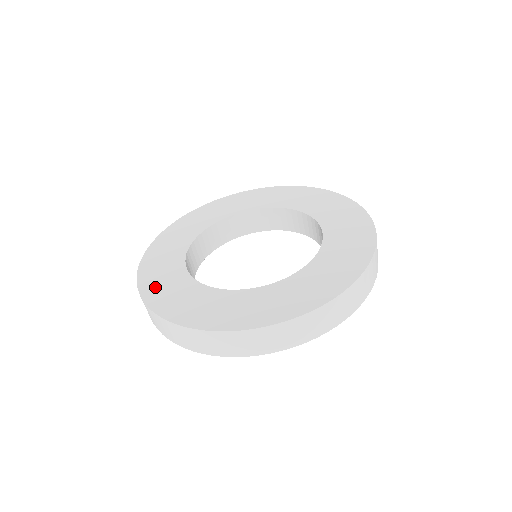
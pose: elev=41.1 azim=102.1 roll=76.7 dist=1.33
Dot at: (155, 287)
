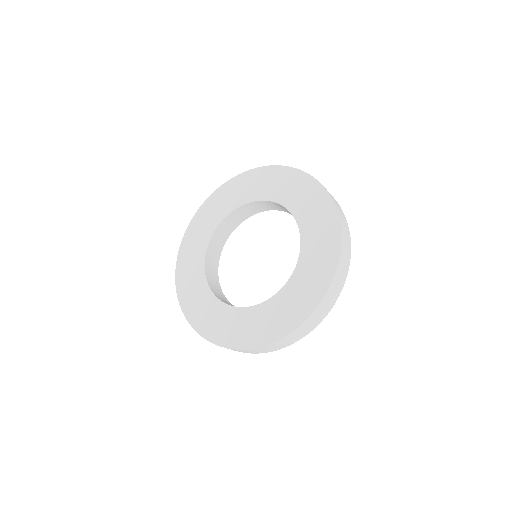
Dot at: (186, 293)
